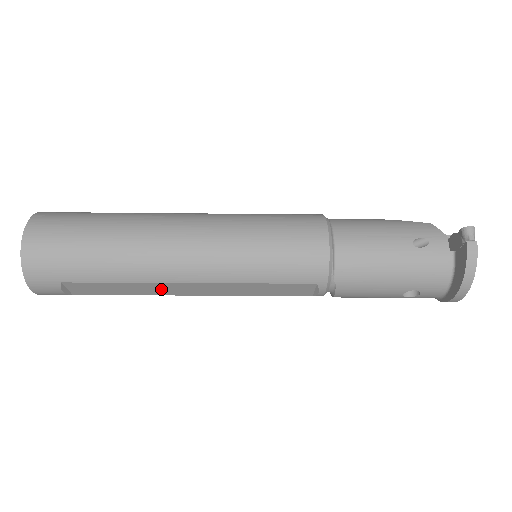
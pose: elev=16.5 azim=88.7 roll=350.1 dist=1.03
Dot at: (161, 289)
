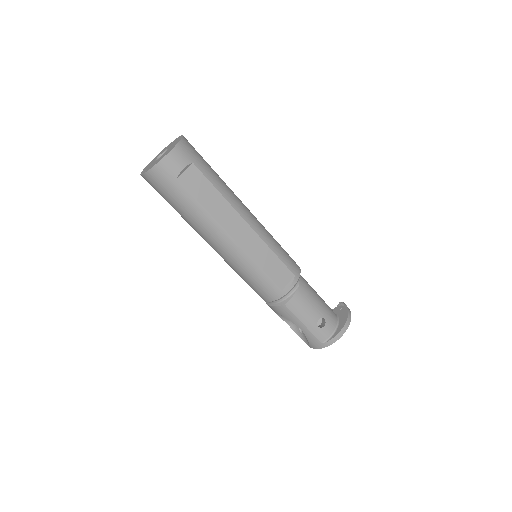
Dot at: (227, 217)
